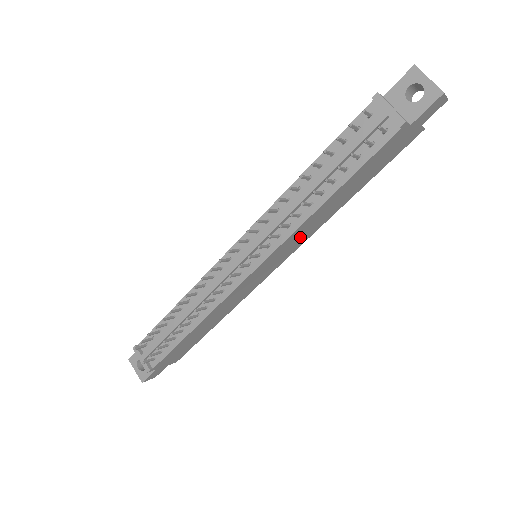
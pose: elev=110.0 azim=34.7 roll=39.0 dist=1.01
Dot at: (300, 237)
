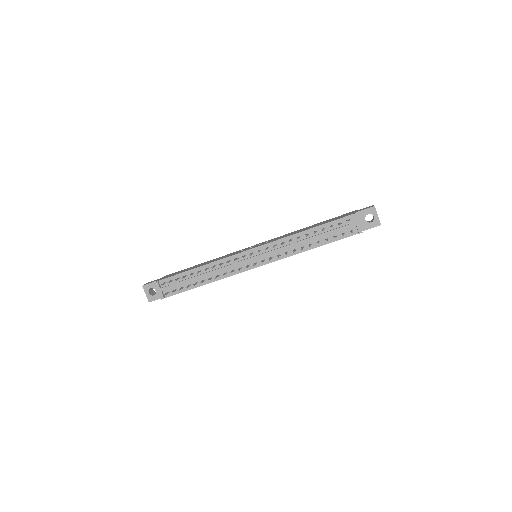
Dot at: occluded
